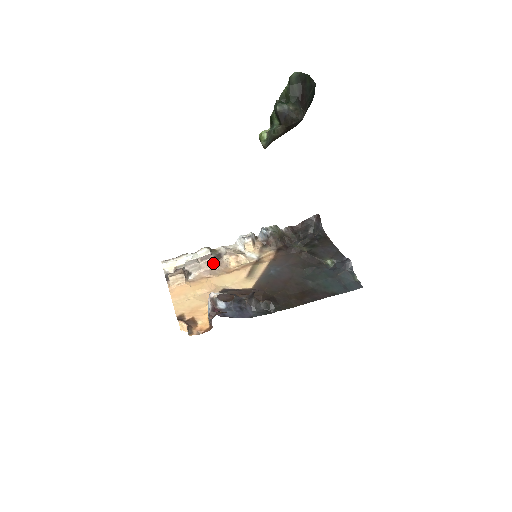
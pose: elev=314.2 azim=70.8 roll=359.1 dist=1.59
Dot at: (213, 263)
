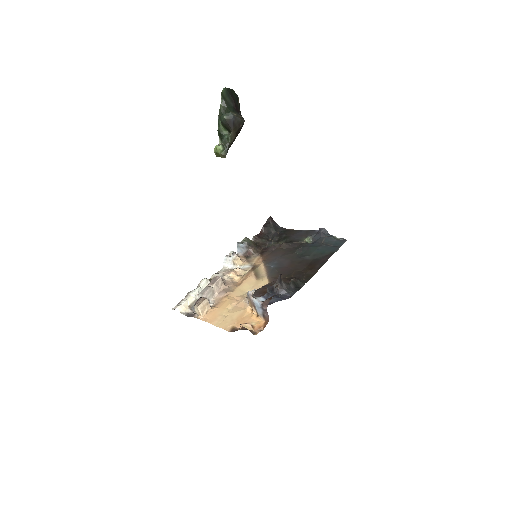
Dot at: (221, 284)
